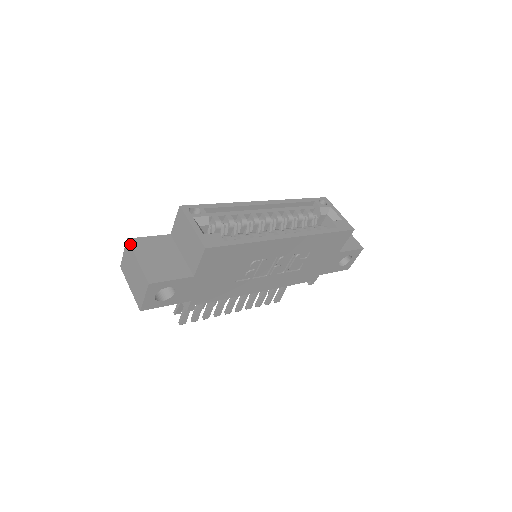
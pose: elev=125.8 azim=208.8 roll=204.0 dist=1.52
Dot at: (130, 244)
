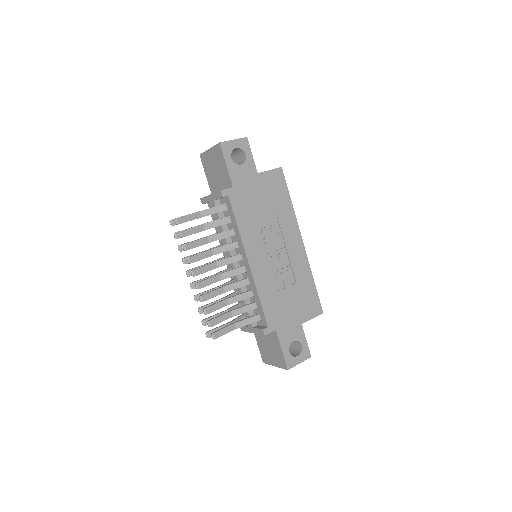
Dot at: occluded
